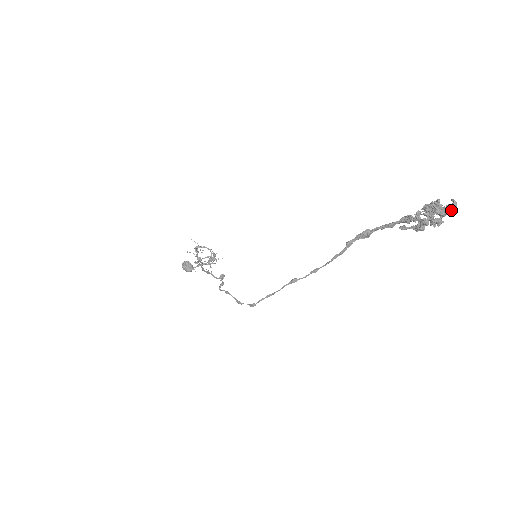
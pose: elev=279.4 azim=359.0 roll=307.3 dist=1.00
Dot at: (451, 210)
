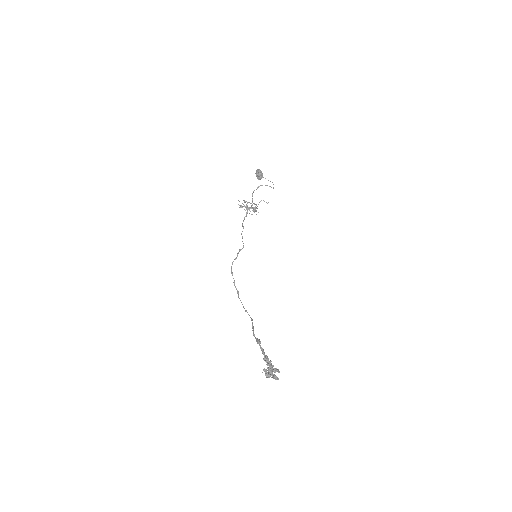
Dot at: (276, 378)
